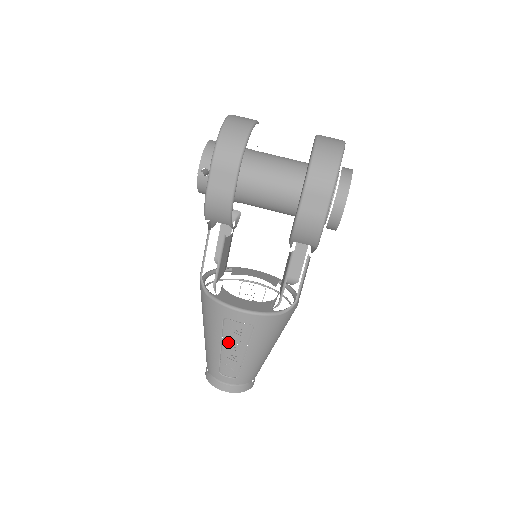
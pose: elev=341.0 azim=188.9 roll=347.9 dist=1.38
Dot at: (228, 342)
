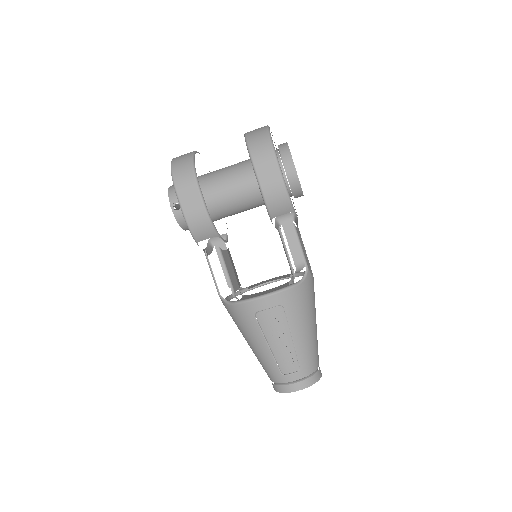
Dot at: (271, 336)
